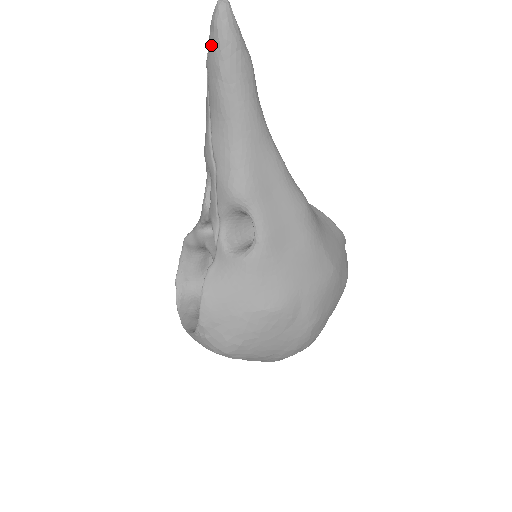
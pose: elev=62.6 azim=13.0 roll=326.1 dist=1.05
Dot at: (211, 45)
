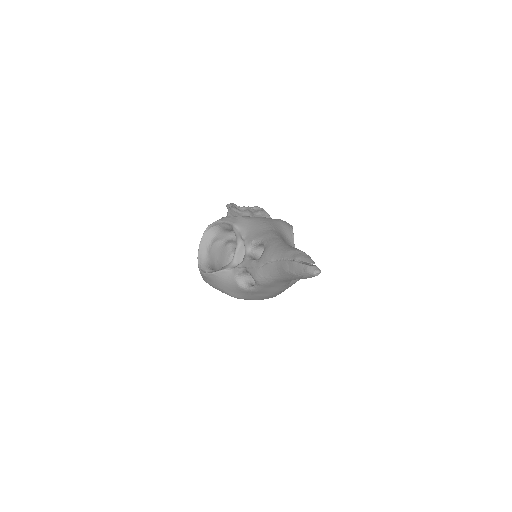
Dot at: (299, 267)
